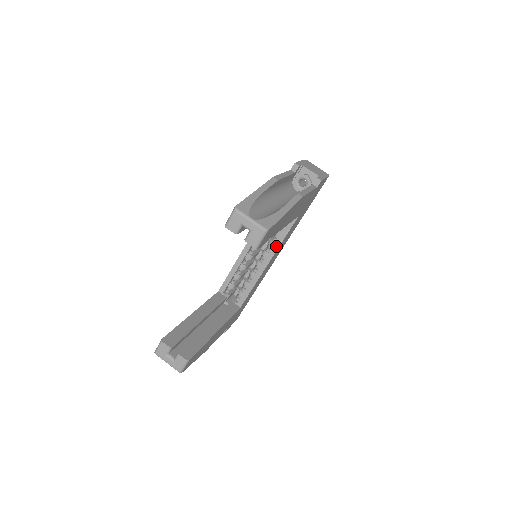
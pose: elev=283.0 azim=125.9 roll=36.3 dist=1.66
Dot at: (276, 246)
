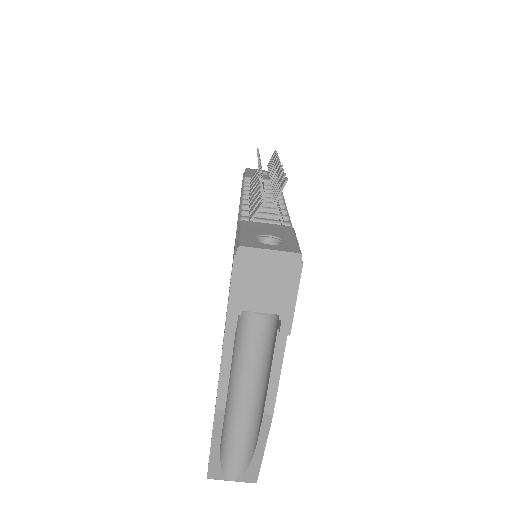
Dot at: occluded
